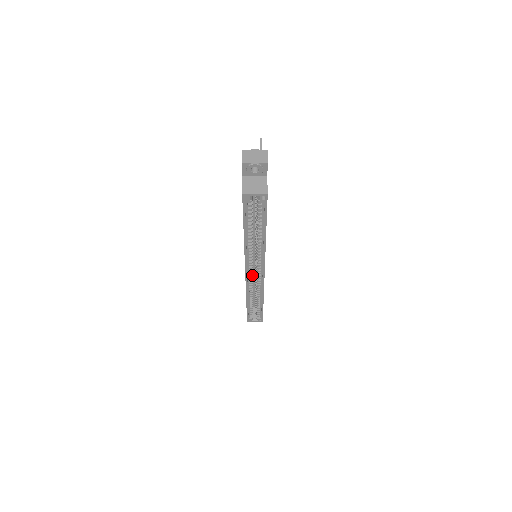
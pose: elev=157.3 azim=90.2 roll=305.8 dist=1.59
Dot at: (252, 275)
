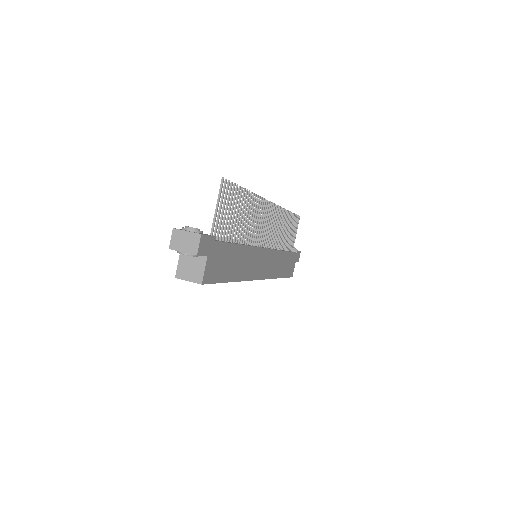
Dot at: occluded
